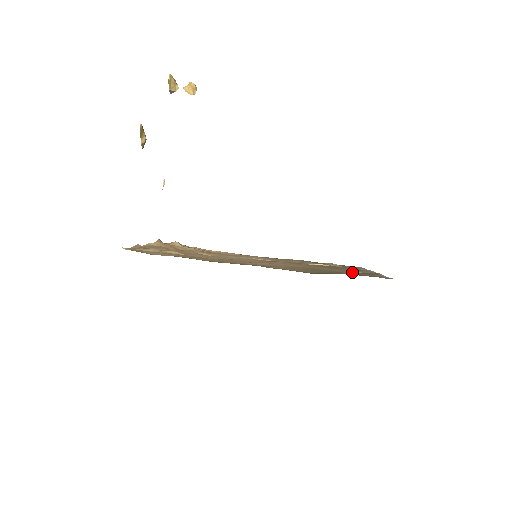
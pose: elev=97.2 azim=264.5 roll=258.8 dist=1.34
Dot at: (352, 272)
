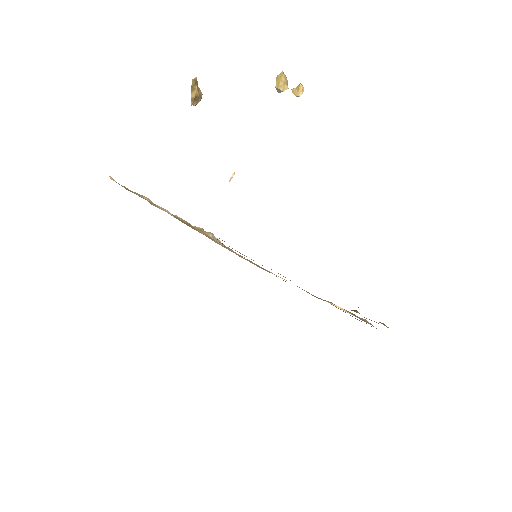
Dot at: occluded
